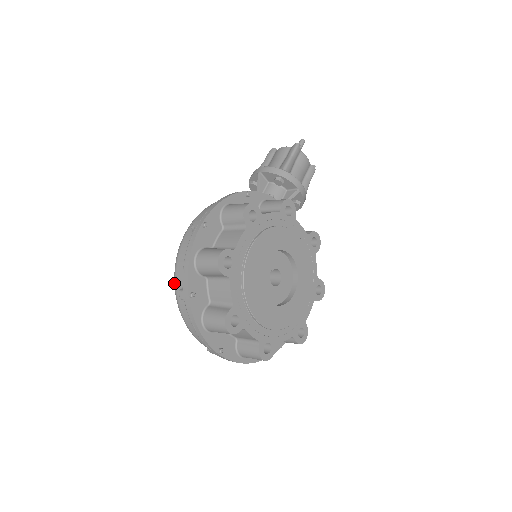
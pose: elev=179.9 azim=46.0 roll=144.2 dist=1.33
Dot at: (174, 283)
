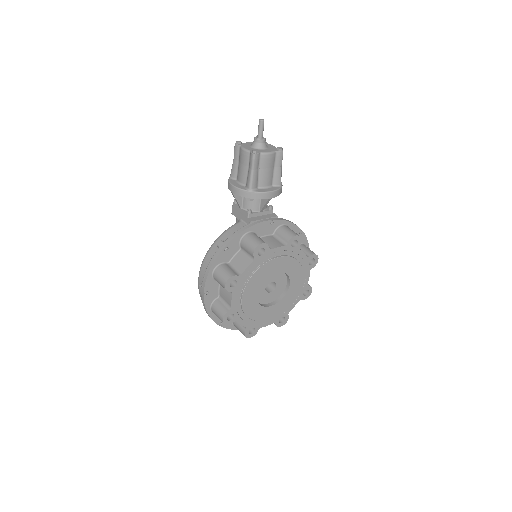
Dot at: occluded
